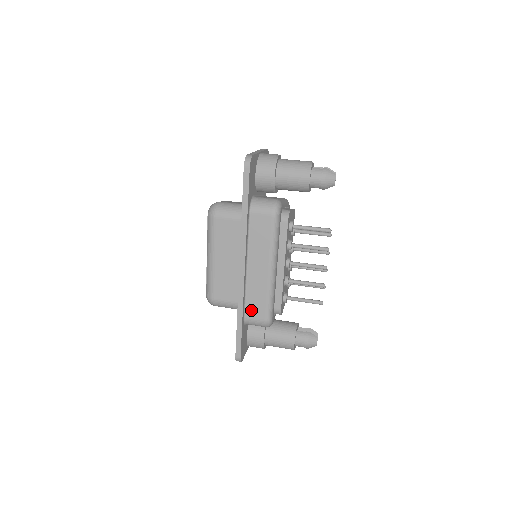
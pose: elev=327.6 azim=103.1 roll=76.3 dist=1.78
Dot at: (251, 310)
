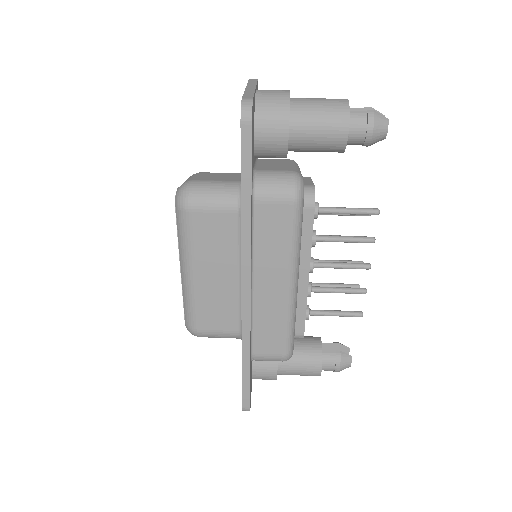
Dot at: (261, 344)
